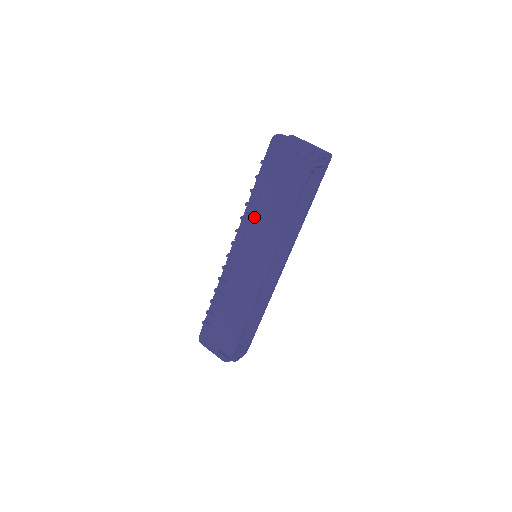
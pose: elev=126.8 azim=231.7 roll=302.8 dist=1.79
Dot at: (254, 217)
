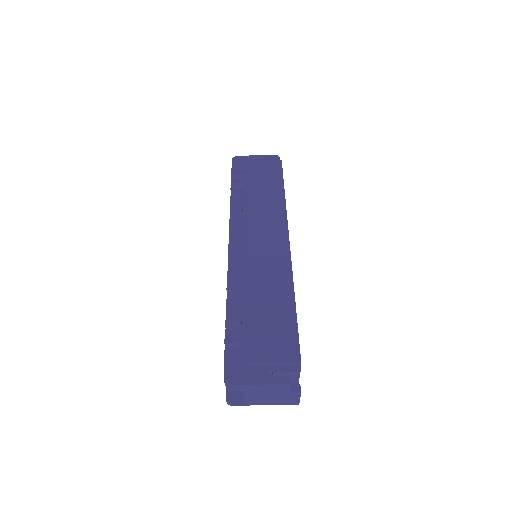
Dot at: (244, 208)
